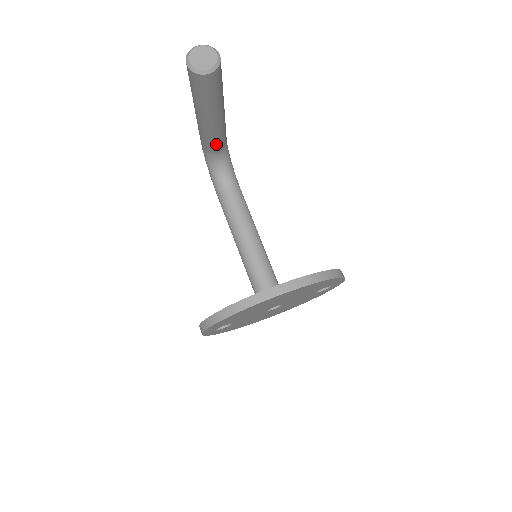
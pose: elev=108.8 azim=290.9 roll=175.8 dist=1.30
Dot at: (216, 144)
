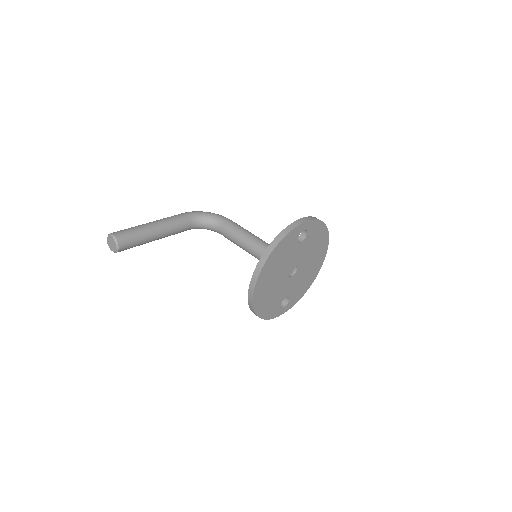
Dot at: (183, 228)
